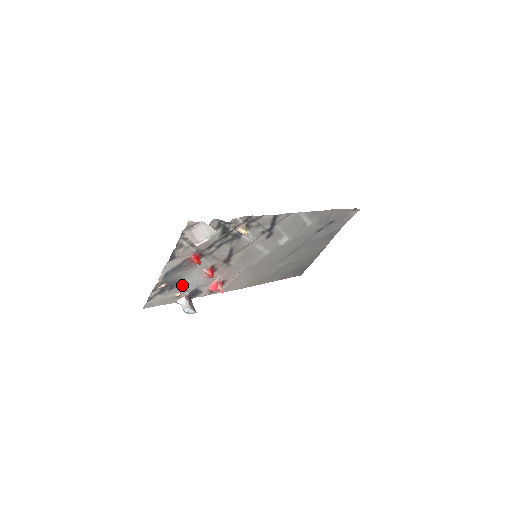
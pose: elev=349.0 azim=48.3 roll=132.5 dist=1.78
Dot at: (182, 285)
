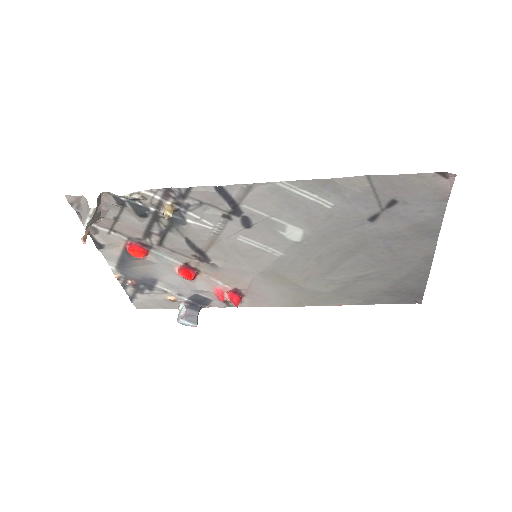
Dot at: (165, 286)
